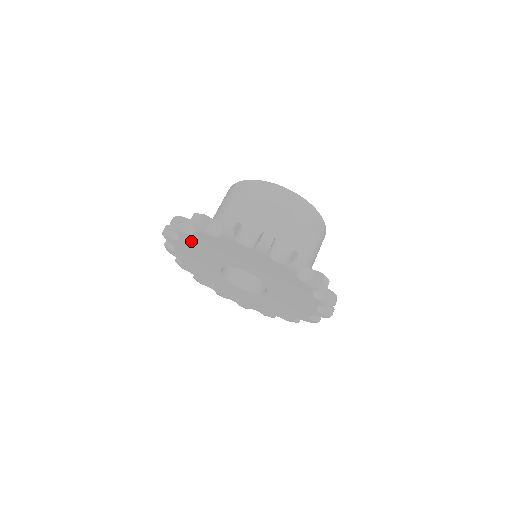
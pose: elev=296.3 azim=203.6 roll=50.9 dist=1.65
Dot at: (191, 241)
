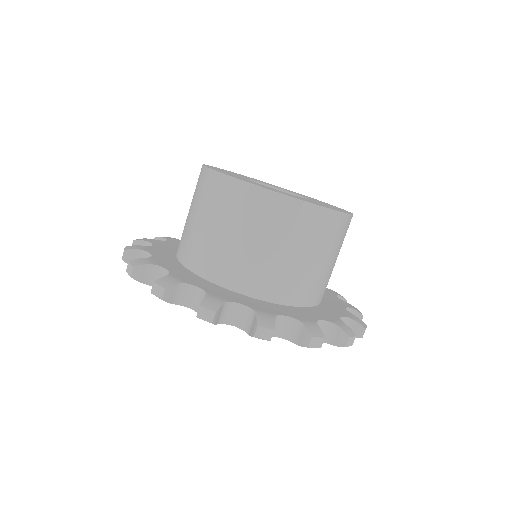
Dot at: occluded
